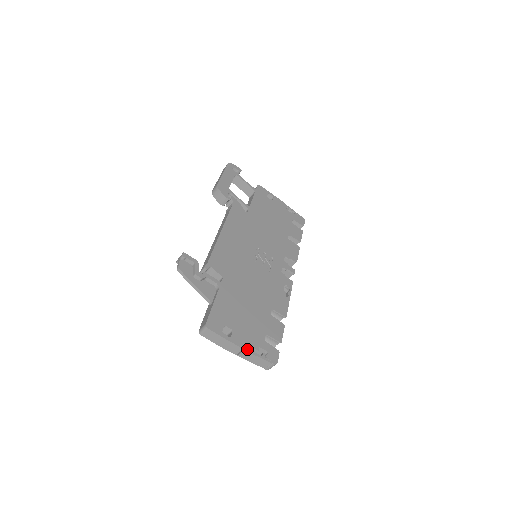
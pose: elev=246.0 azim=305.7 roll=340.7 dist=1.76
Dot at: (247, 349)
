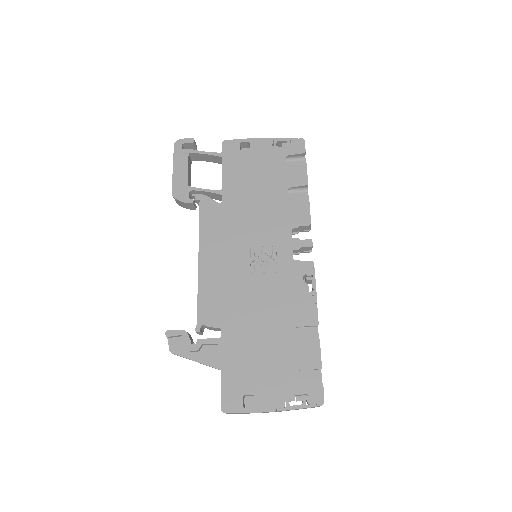
Dot at: (280, 408)
